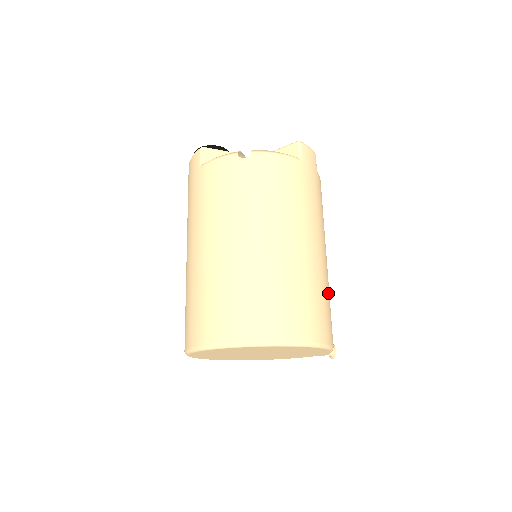
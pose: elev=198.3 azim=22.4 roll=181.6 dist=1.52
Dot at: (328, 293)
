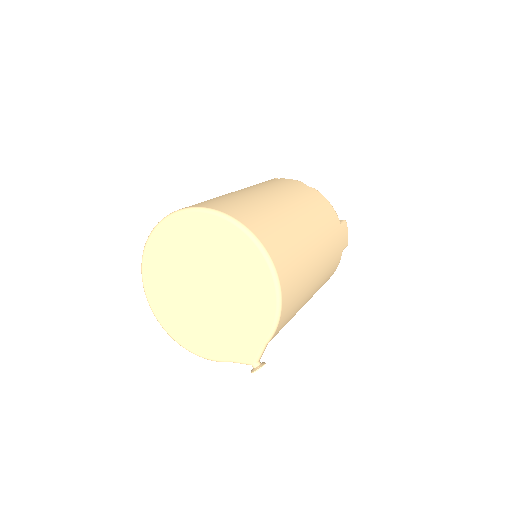
Dot at: (302, 296)
